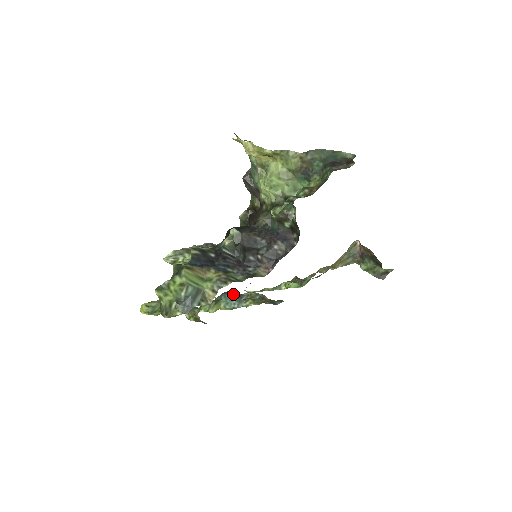
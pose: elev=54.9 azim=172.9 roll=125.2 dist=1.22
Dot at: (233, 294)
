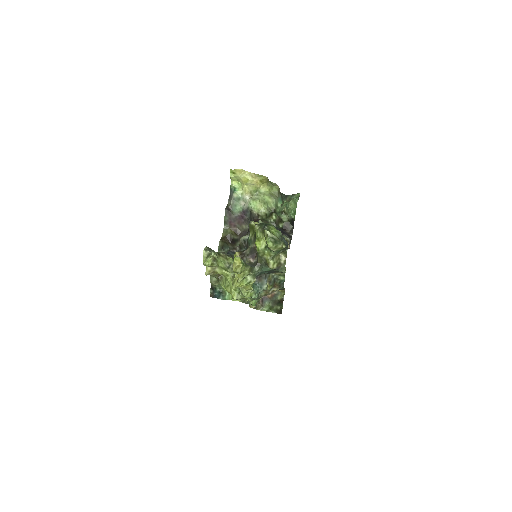
Dot at: (258, 278)
